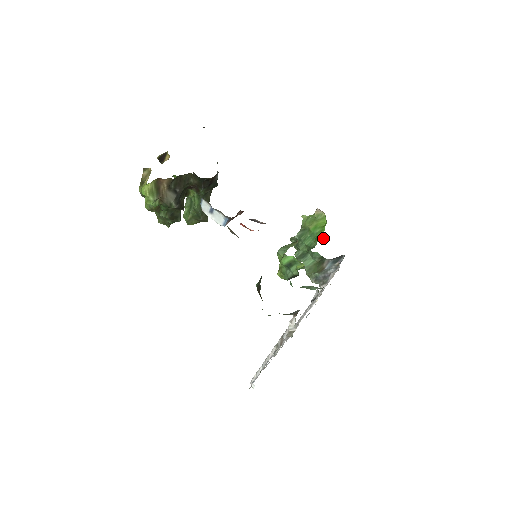
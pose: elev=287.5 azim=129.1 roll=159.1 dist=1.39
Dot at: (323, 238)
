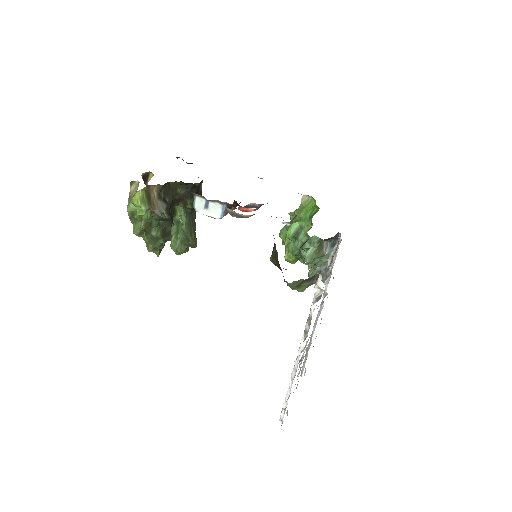
Dot at: occluded
